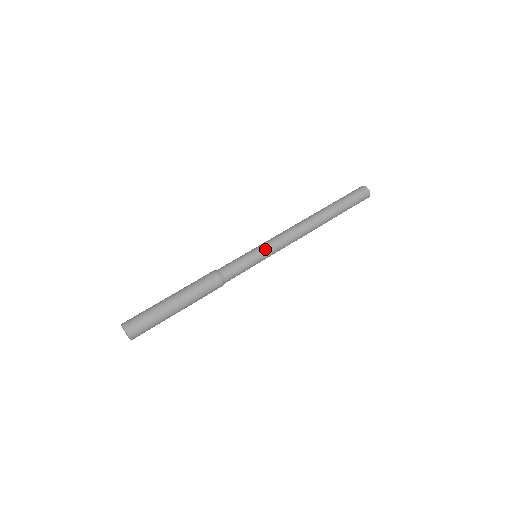
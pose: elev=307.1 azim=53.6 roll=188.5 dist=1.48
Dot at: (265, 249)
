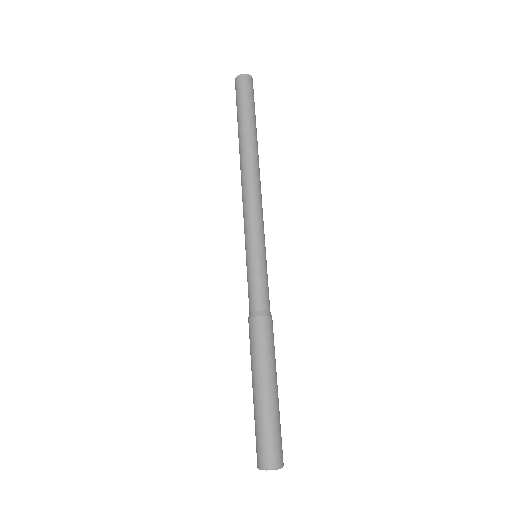
Dot at: (254, 241)
